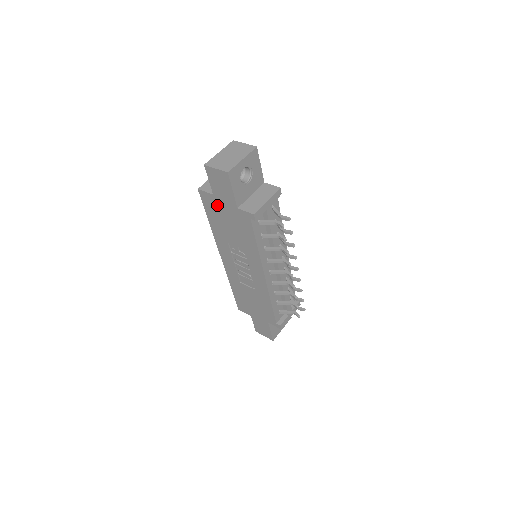
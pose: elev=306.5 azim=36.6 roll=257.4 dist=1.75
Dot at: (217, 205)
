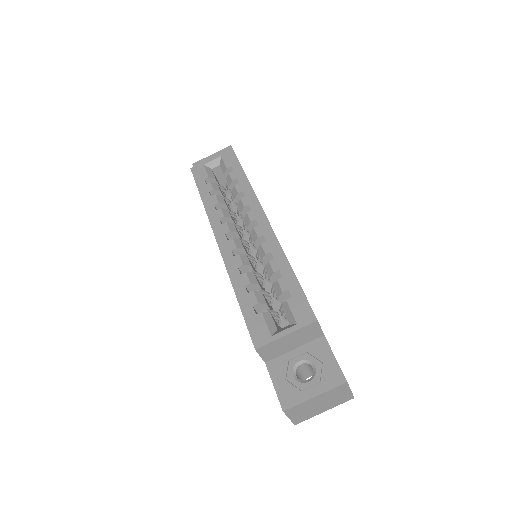
Dot at: occluded
